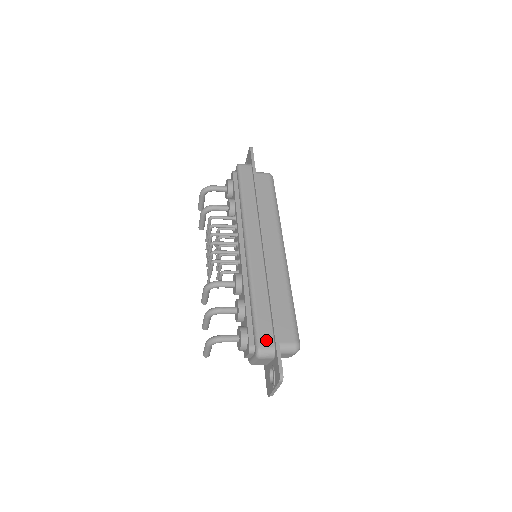
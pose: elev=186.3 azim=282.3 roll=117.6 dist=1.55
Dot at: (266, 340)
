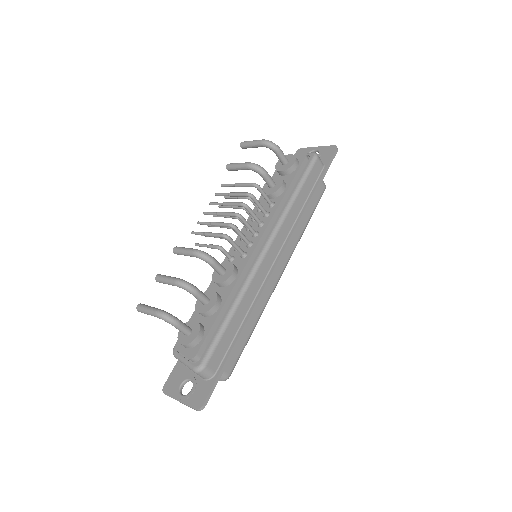
Dot at: (214, 362)
